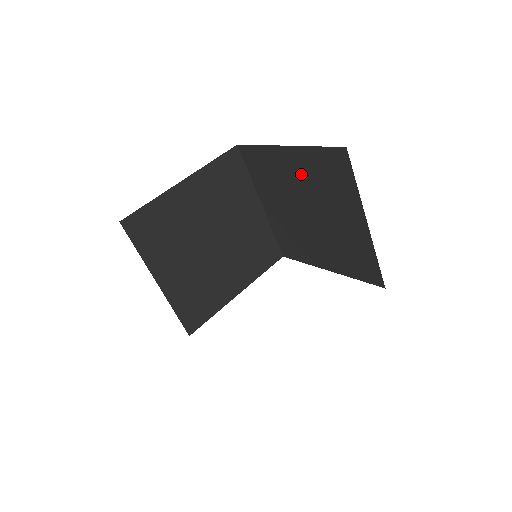
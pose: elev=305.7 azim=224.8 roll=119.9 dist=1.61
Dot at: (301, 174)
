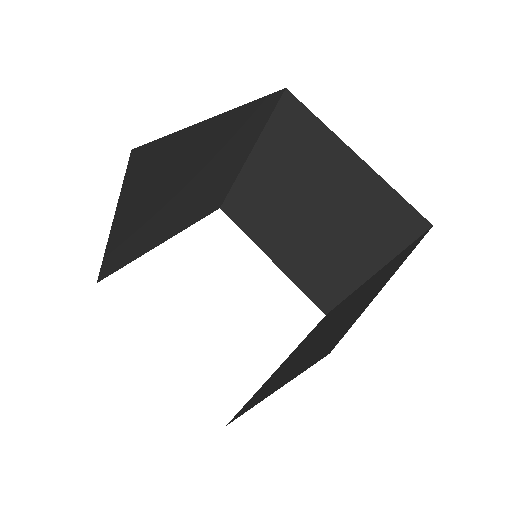
Dot at: (345, 189)
